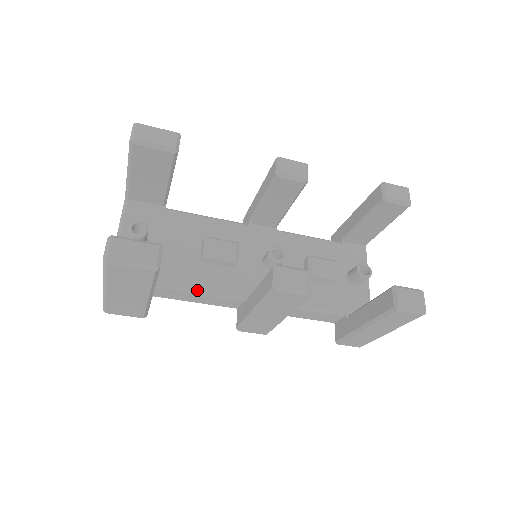
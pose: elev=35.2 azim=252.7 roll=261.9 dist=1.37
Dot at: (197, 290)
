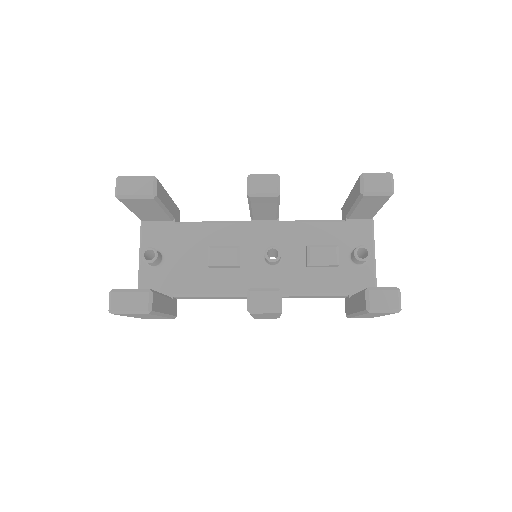
Dot at: (209, 294)
